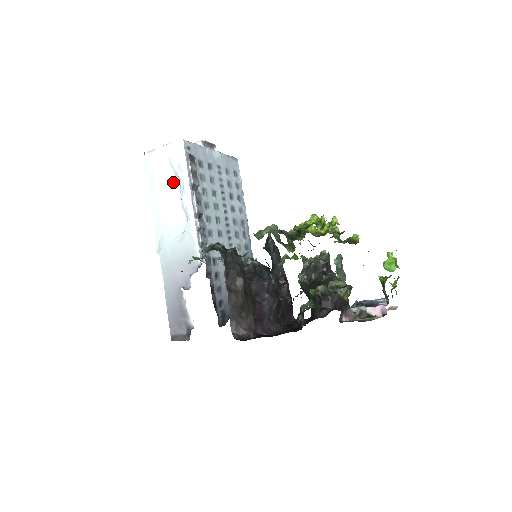
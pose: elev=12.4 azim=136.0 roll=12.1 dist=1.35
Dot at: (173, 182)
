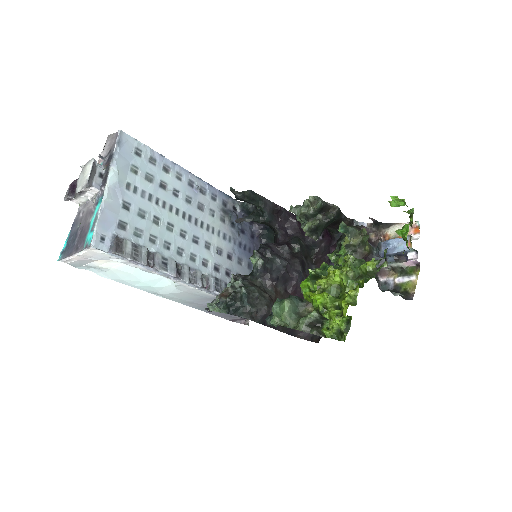
Dot at: occluded
